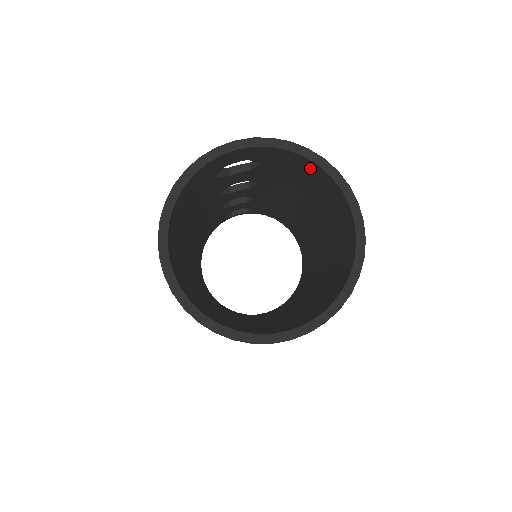
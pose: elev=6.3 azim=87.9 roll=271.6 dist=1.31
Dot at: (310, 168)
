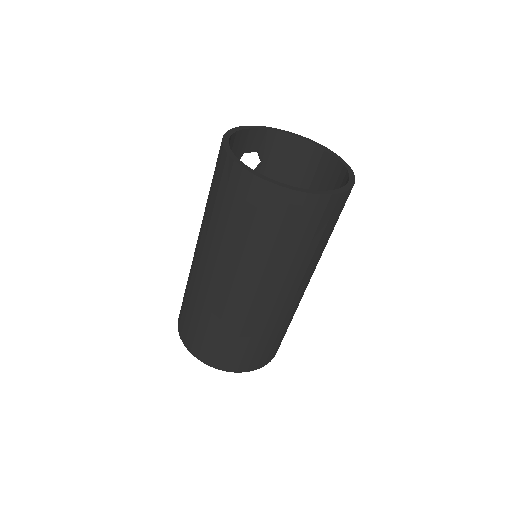
Dot at: (299, 150)
